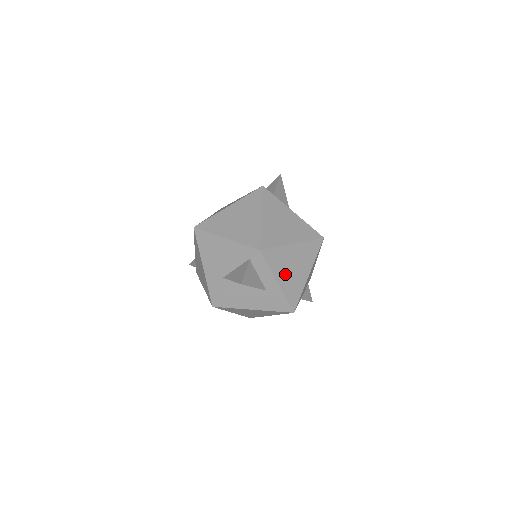
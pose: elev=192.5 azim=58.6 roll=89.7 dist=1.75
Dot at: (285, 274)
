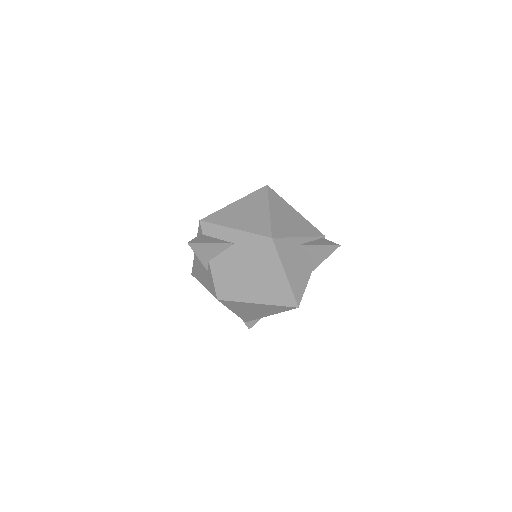
Dot at: (239, 221)
